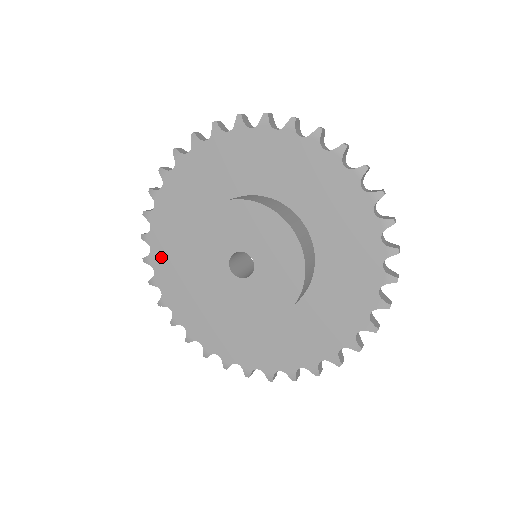
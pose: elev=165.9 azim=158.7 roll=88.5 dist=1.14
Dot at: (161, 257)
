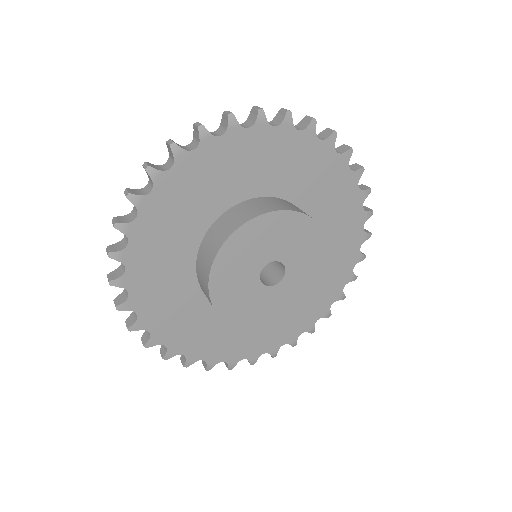
Dot at: (153, 314)
